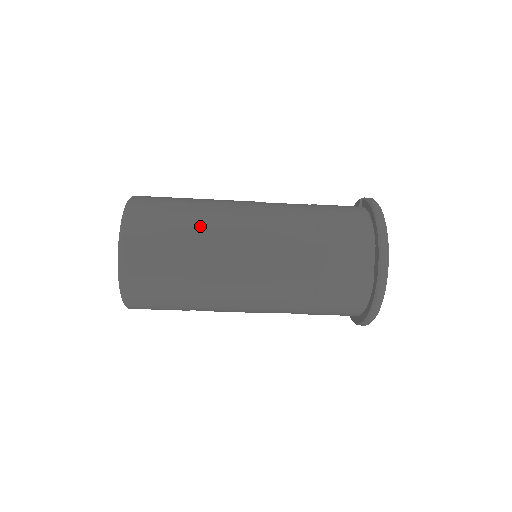
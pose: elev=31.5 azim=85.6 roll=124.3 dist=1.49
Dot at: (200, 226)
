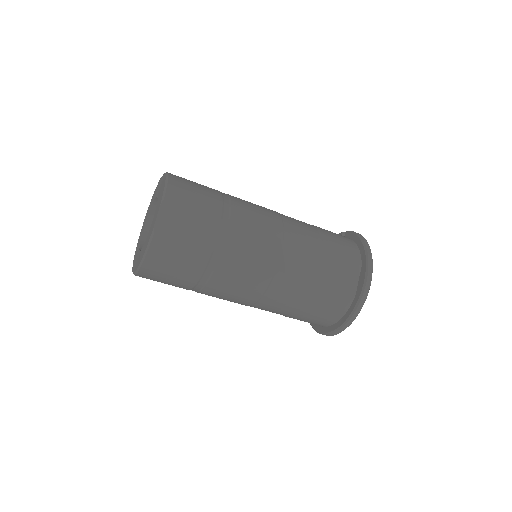
Dot at: (232, 212)
